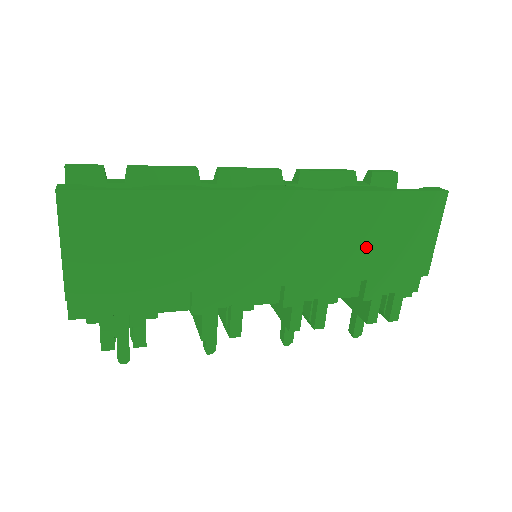
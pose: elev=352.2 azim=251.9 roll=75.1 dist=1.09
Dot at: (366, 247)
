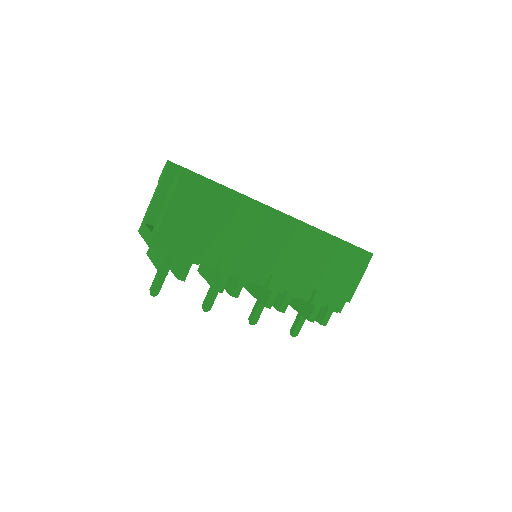
Dot at: (323, 269)
